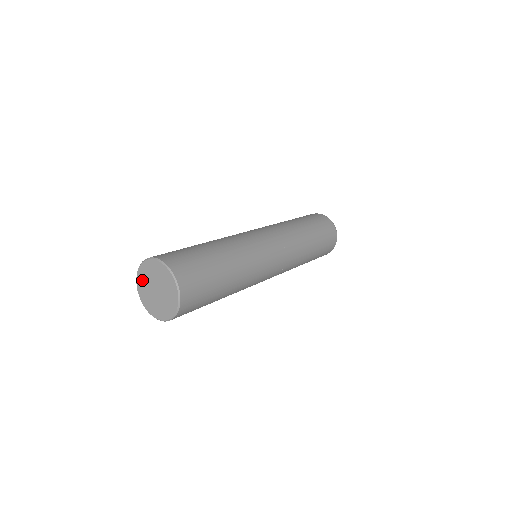
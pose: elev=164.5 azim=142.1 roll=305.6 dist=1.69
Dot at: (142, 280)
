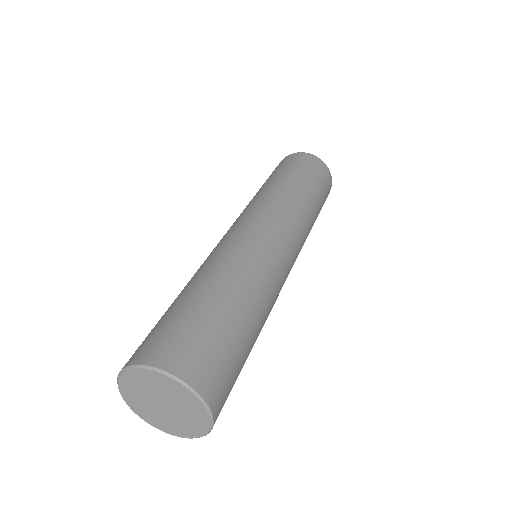
Dot at: (137, 381)
